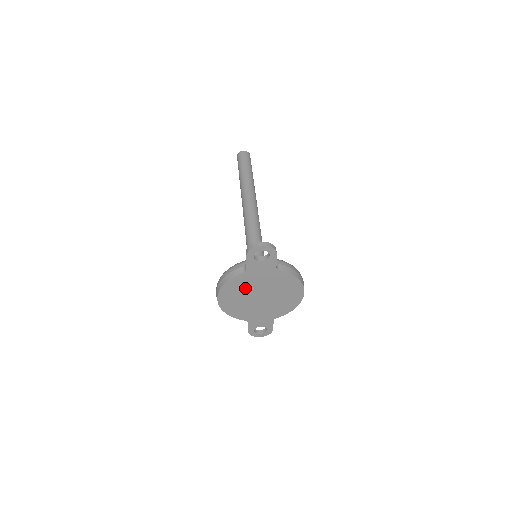
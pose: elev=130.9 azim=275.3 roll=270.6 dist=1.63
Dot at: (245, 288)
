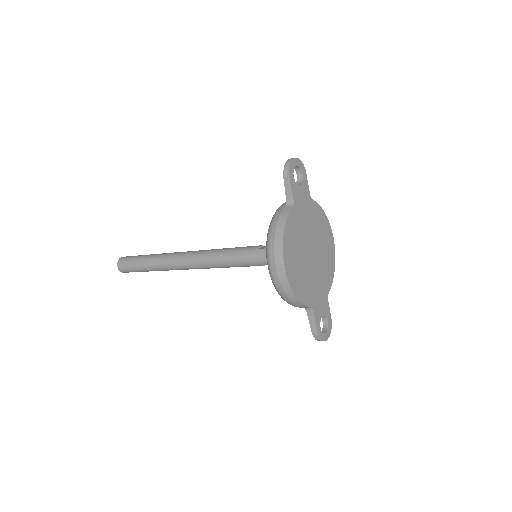
Dot at: (298, 237)
